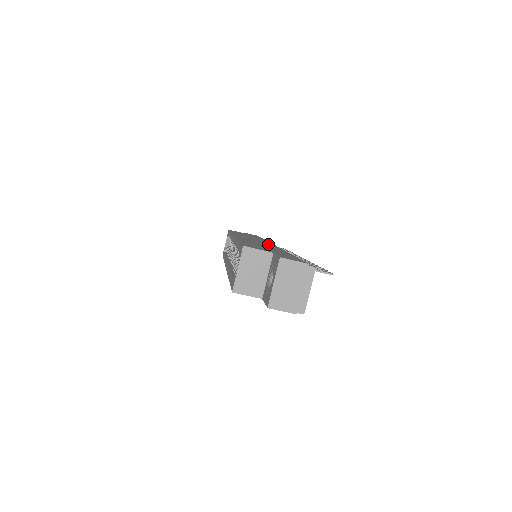
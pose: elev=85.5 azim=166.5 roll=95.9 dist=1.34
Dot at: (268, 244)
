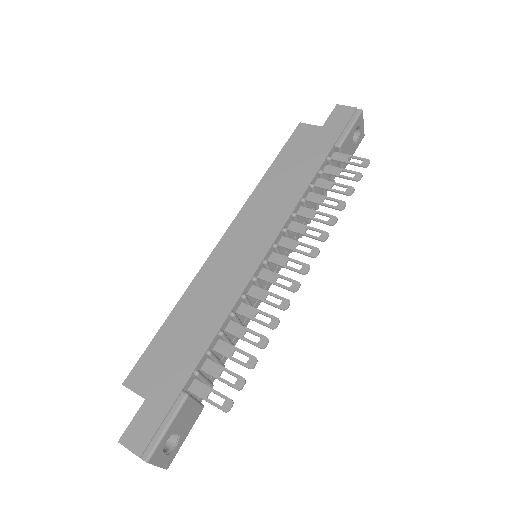
Dot at: (242, 272)
